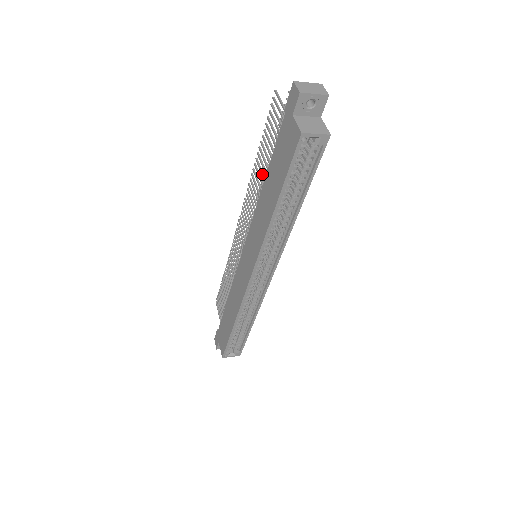
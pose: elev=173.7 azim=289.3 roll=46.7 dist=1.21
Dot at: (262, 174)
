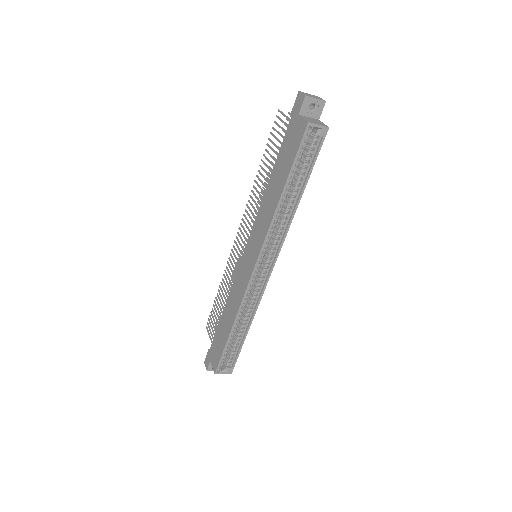
Dot at: (265, 178)
